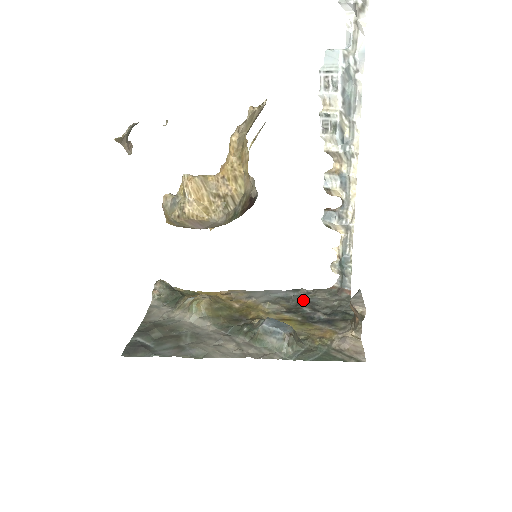
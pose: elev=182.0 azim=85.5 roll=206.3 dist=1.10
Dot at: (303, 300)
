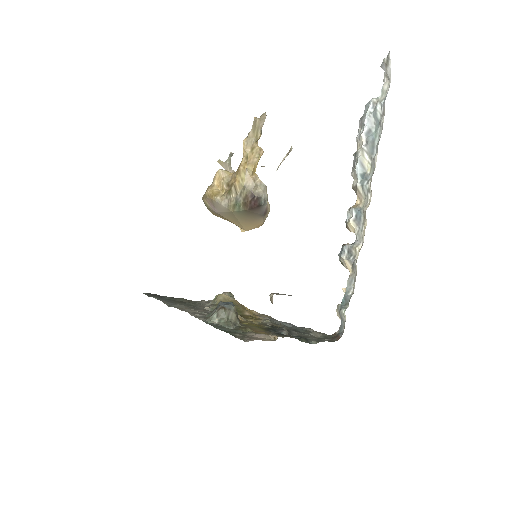
Dot at: (296, 330)
